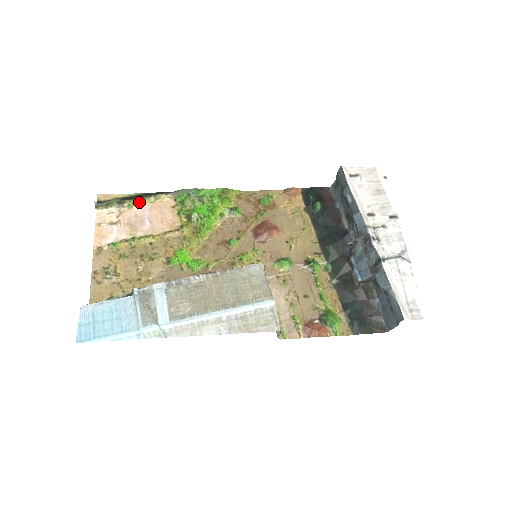
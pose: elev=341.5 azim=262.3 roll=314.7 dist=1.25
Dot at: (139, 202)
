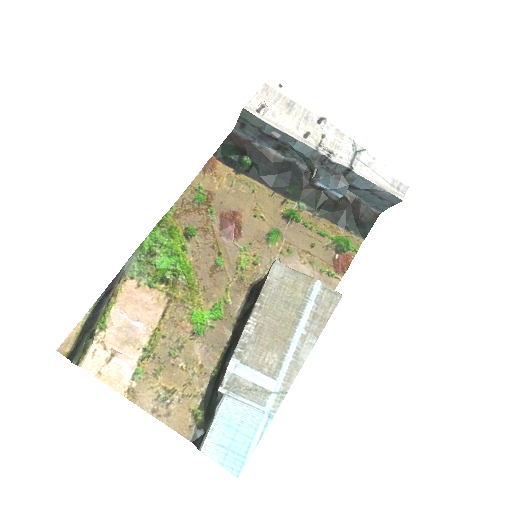
Dot at: (105, 315)
